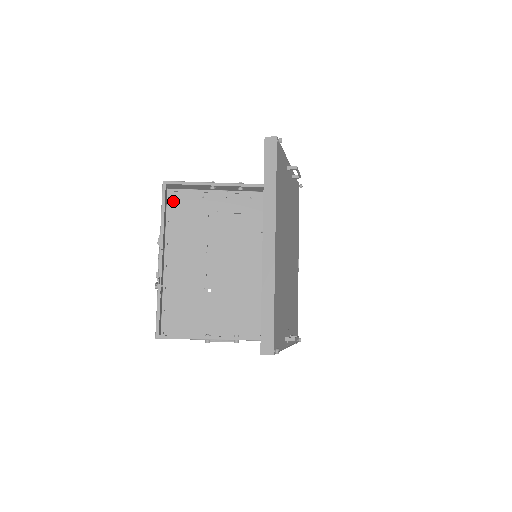
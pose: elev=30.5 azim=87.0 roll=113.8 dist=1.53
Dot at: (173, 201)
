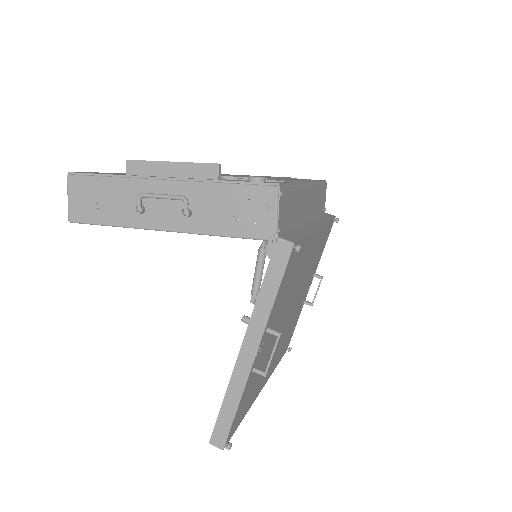
Dot at: occluded
